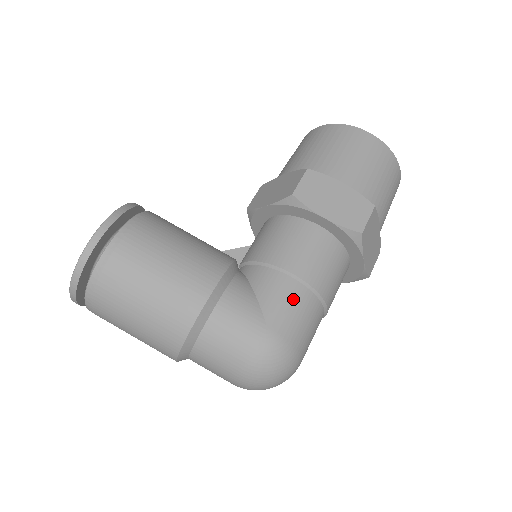
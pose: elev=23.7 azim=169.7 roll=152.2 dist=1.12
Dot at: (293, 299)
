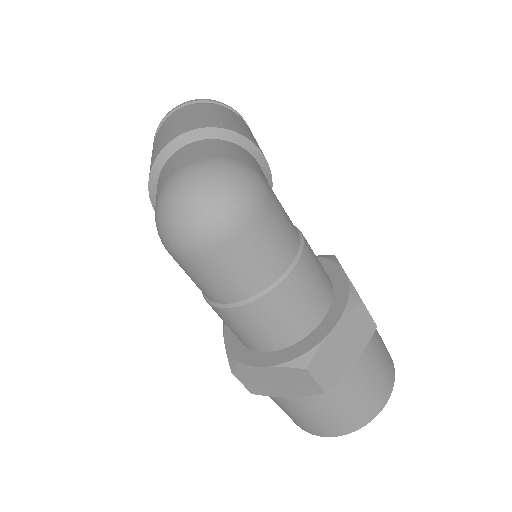
Dot at: (290, 223)
